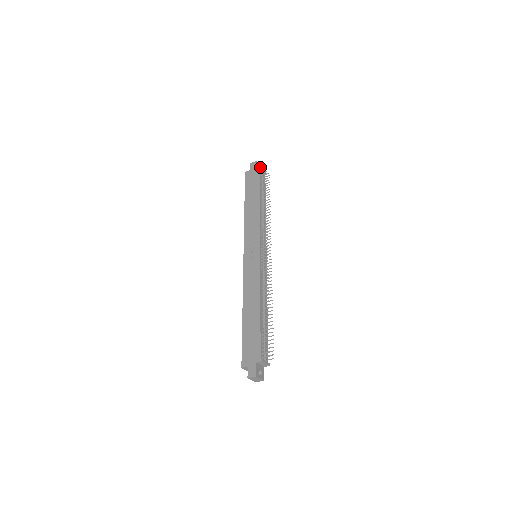
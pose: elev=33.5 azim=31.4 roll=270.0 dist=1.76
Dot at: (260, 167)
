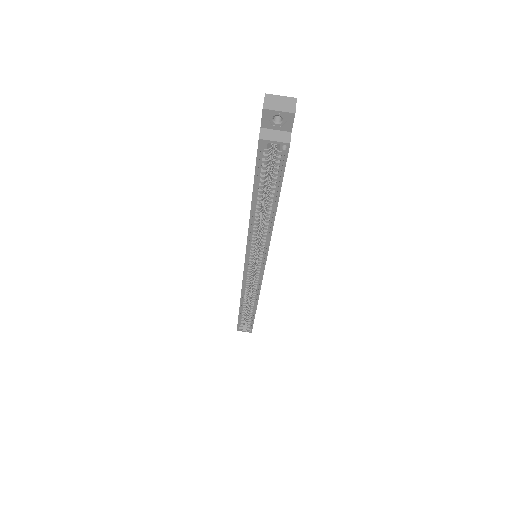
Dot at: occluded
